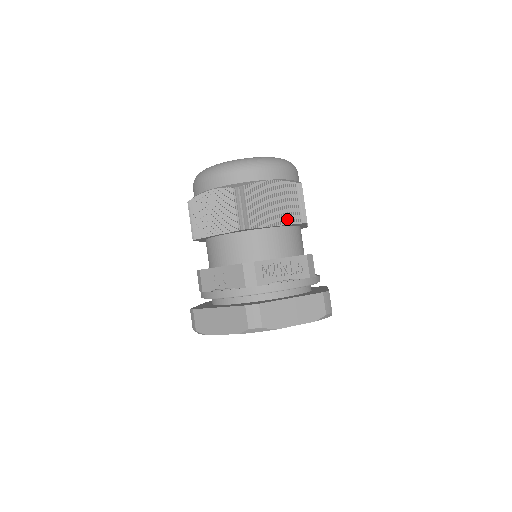
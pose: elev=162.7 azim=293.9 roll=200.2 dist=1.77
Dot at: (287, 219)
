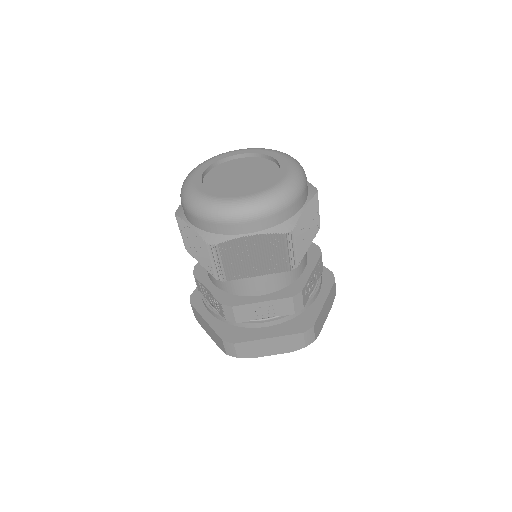
Dot at: (314, 233)
